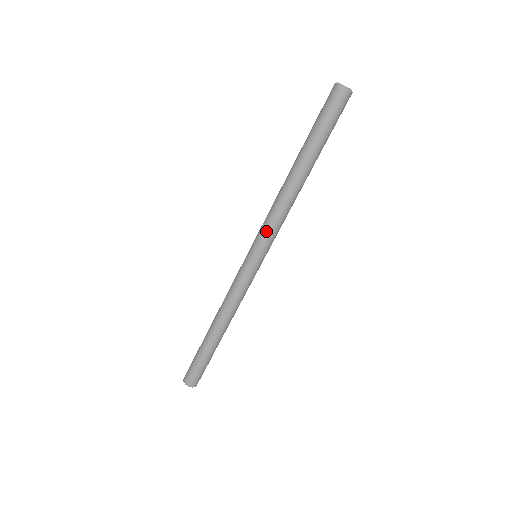
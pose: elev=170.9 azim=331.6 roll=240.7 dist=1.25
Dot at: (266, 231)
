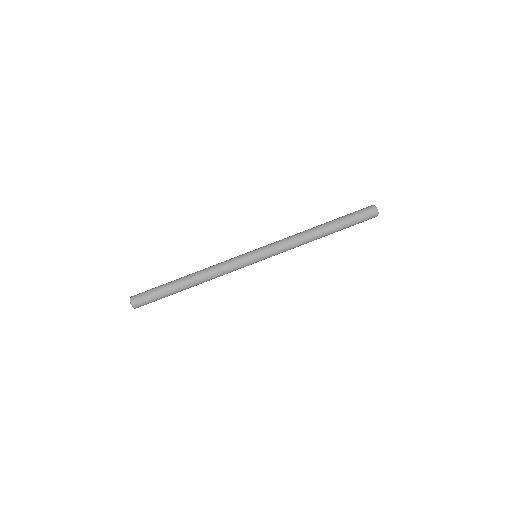
Dot at: (279, 252)
